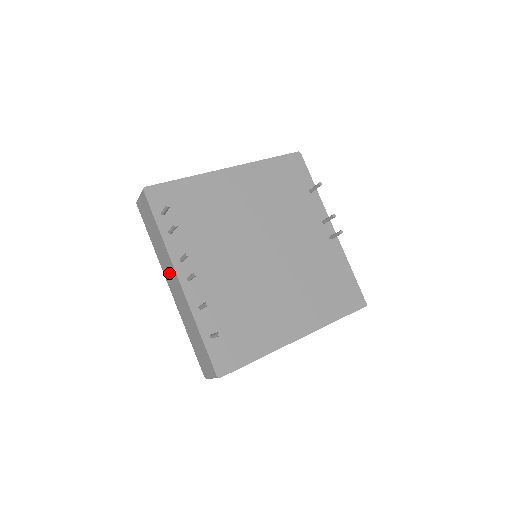
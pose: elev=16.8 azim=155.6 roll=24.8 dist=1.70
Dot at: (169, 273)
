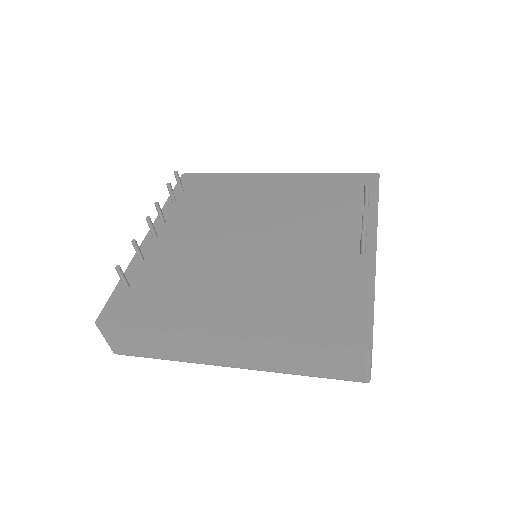
Dot at: occluded
